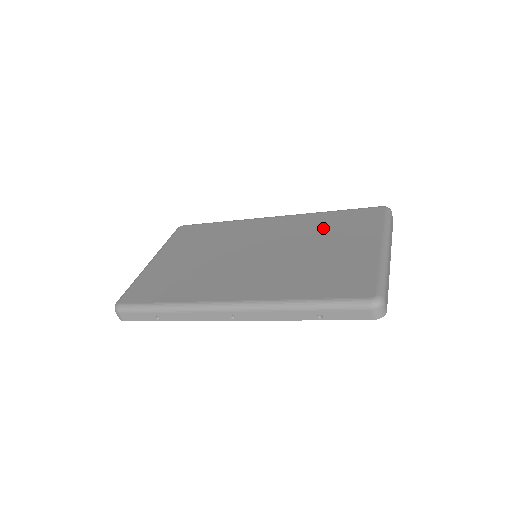
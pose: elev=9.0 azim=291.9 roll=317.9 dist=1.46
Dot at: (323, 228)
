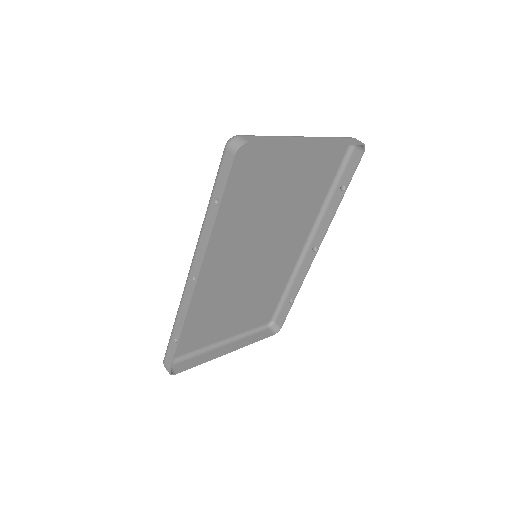
Dot at: (302, 197)
